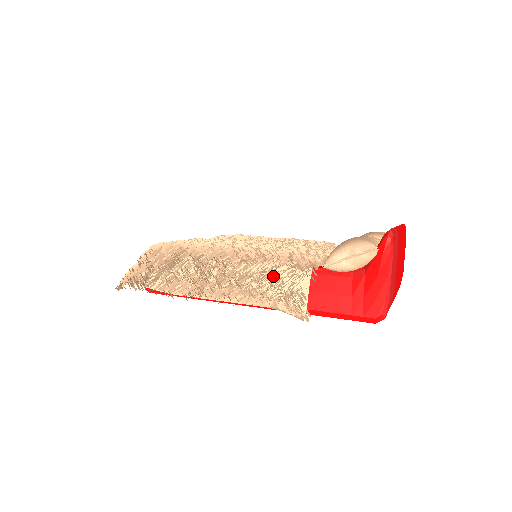
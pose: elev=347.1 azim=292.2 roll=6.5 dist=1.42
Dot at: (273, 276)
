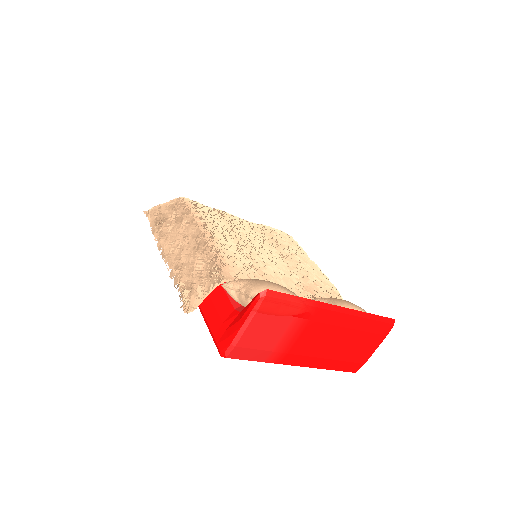
Dot at: (201, 268)
